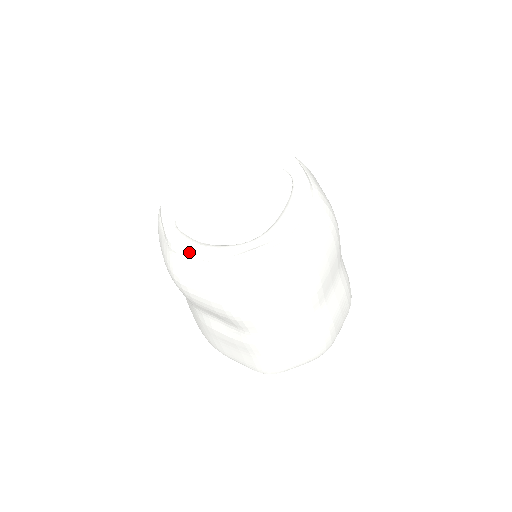
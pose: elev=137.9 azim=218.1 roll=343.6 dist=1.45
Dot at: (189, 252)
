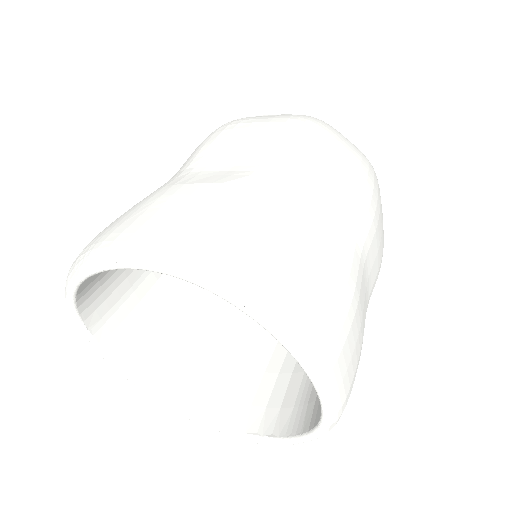
Dot at: occluded
